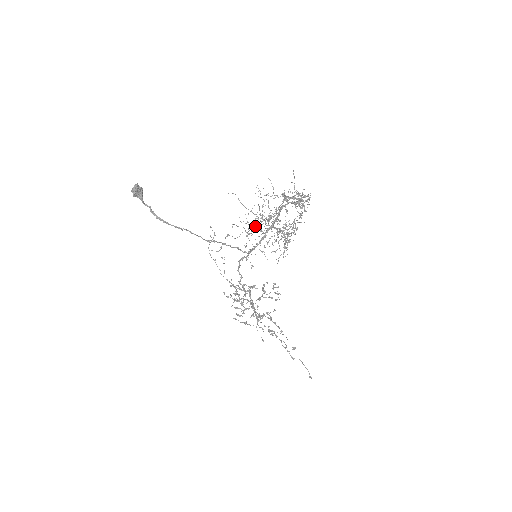
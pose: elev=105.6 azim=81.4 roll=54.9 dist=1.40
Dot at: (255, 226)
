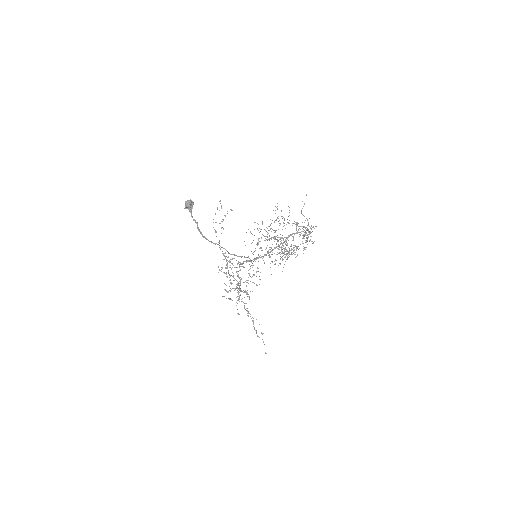
Dot at: occluded
